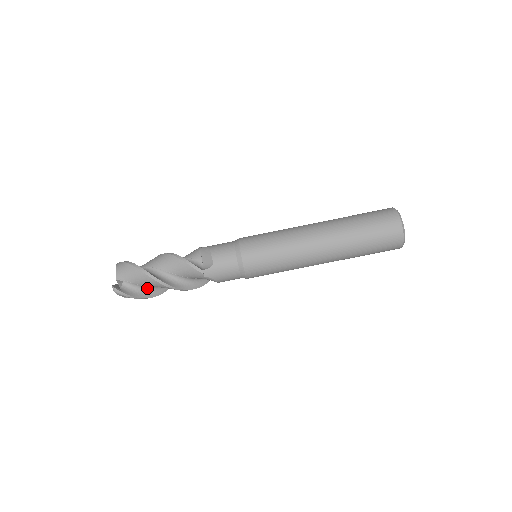
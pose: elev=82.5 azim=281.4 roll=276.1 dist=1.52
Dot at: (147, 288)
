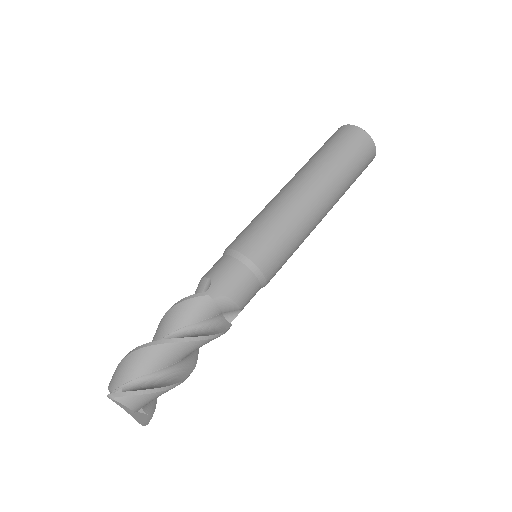
Dot at: (159, 376)
